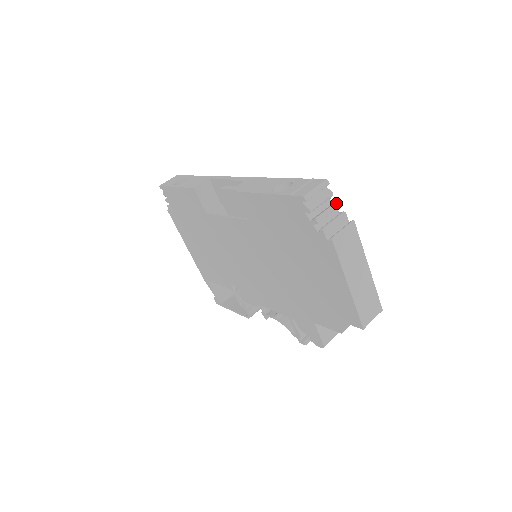
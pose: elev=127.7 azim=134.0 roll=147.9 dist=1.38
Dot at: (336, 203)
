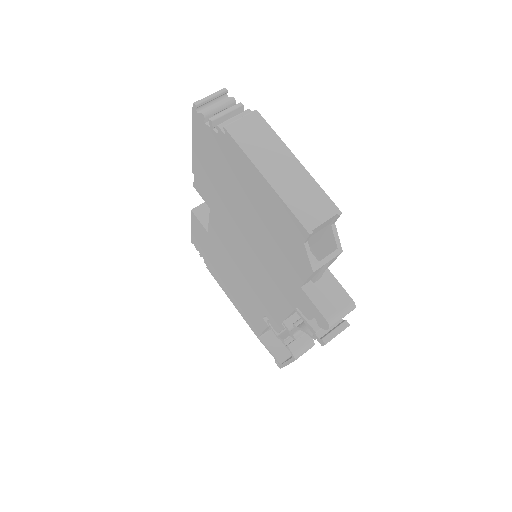
Dot at: (237, 104)
